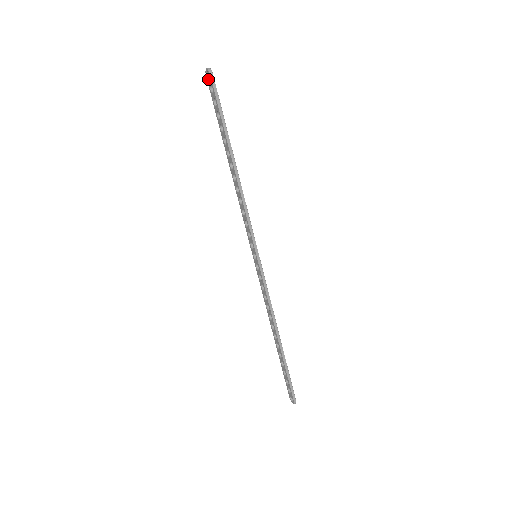
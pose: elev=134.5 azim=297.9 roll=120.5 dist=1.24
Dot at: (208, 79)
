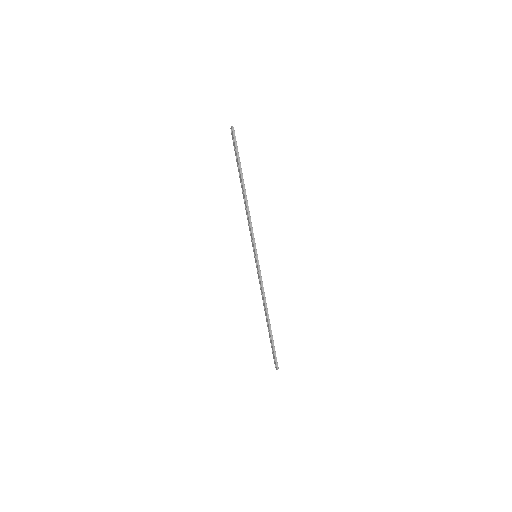
Dot at: (232, 133)
